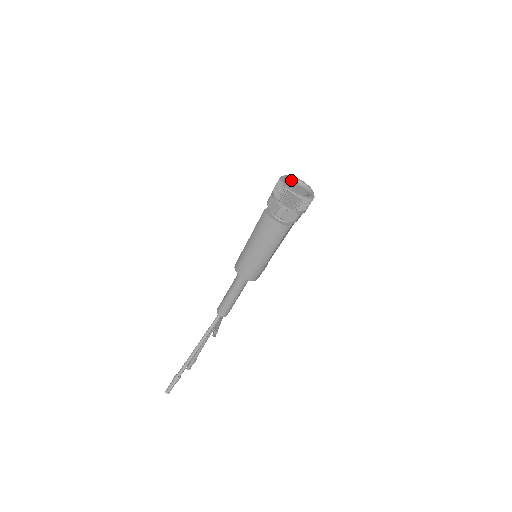
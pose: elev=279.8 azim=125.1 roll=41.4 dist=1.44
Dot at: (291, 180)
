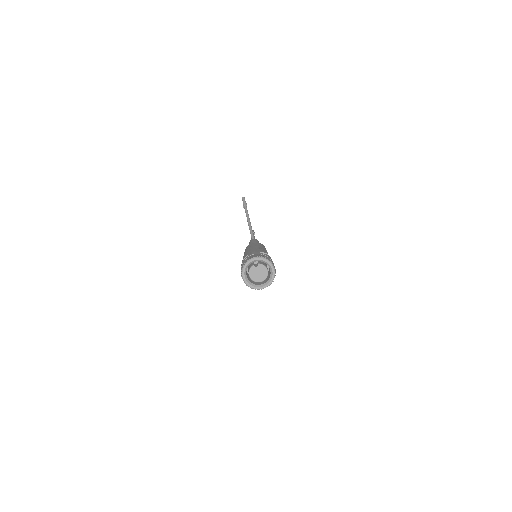
Dot at: (247, 267)
